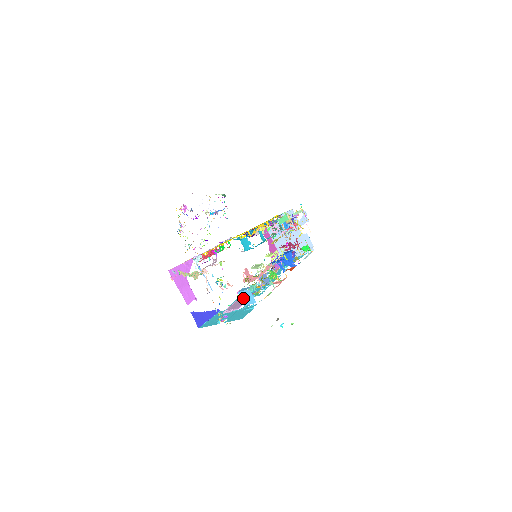
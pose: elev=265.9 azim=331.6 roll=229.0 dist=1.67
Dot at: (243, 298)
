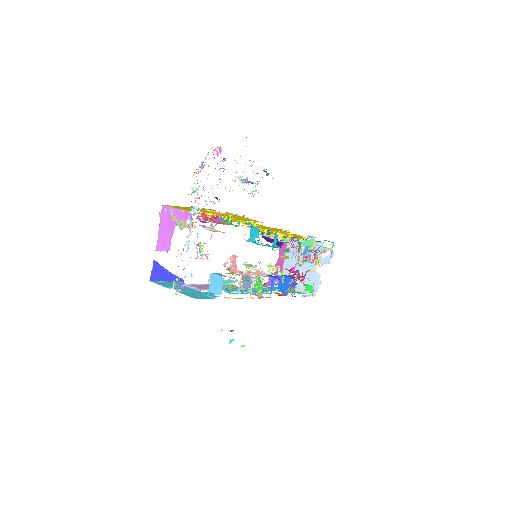
Dot at: (212, 282)
